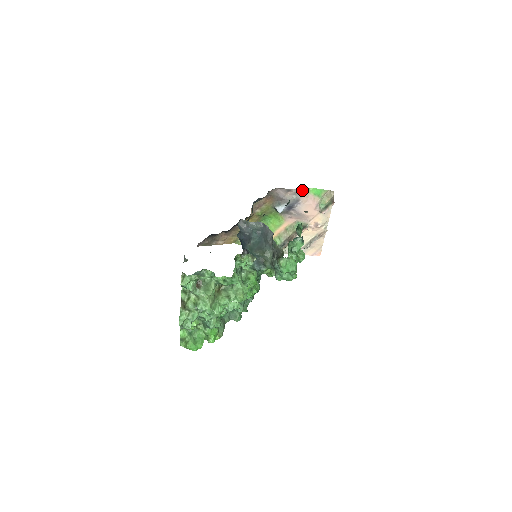
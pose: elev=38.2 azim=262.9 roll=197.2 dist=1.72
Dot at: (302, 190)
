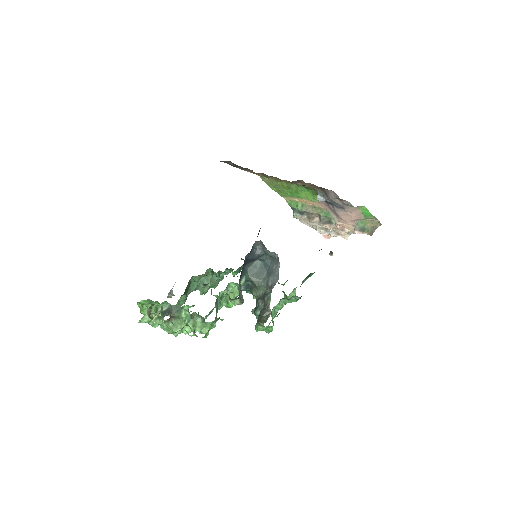
Dot at: occluded
